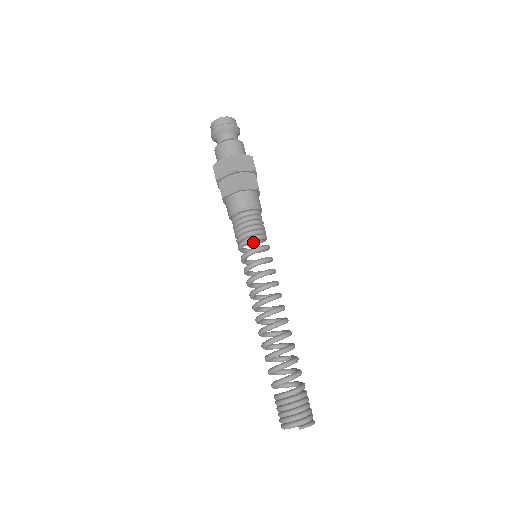
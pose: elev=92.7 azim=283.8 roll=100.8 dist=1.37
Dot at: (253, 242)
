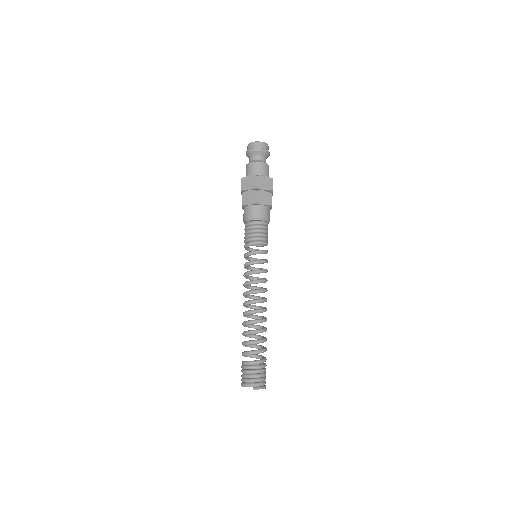
Dot at: occluded
